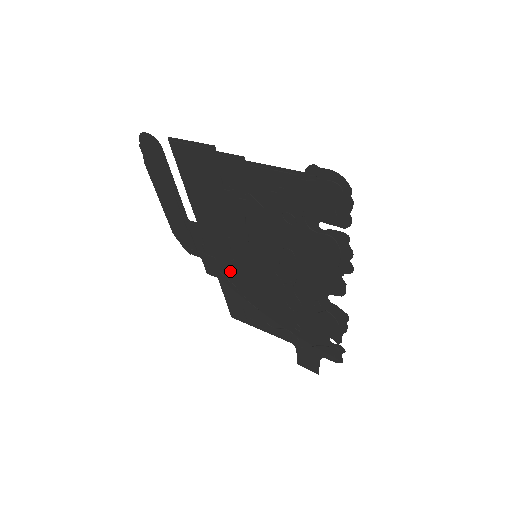
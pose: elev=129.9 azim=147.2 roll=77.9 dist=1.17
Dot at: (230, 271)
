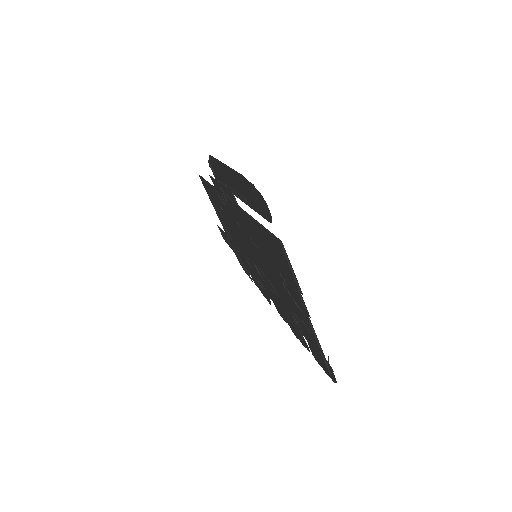
Dot at: (229, 211)
